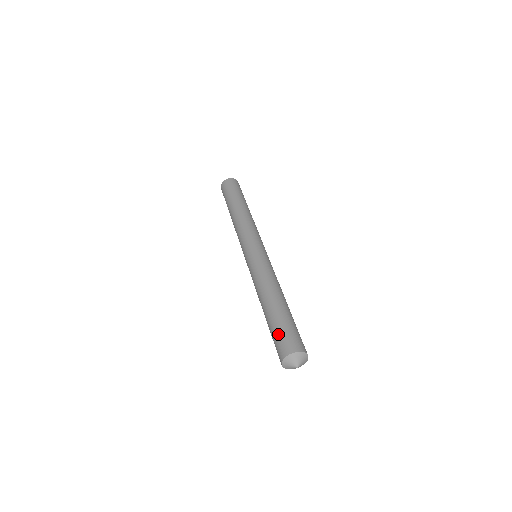
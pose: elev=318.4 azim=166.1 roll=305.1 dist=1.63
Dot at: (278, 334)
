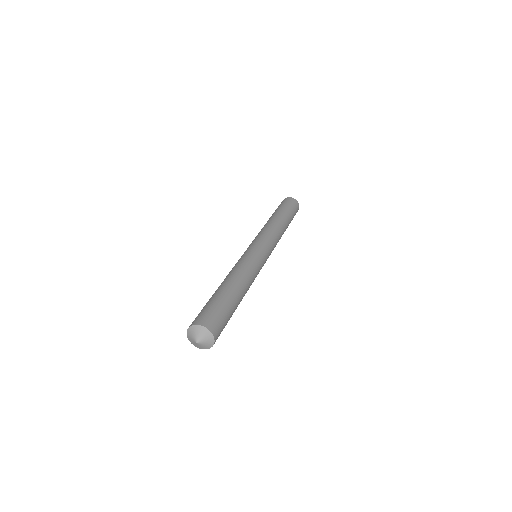
Dot at: (207, 307)
